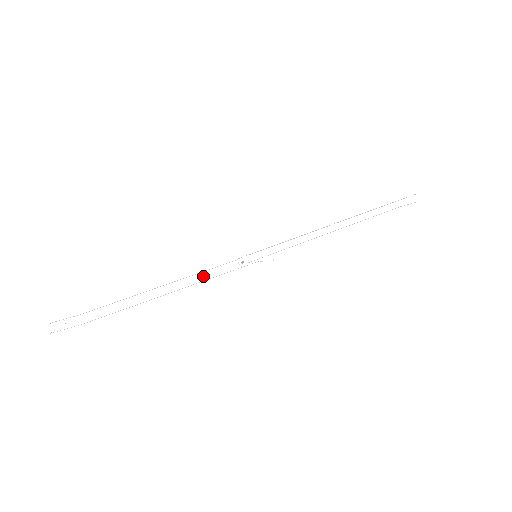
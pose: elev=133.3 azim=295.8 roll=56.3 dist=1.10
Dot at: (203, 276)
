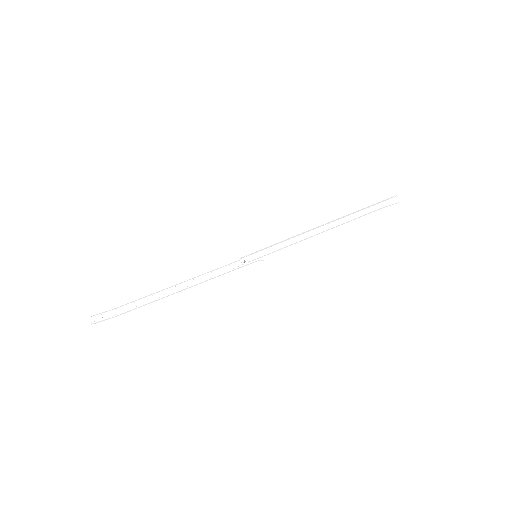
Dot at: (212, 275)
